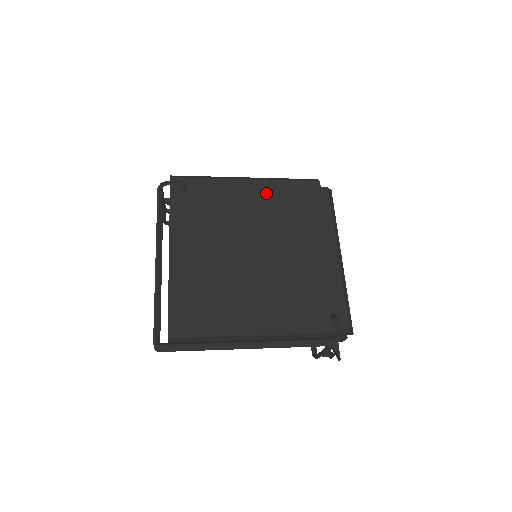
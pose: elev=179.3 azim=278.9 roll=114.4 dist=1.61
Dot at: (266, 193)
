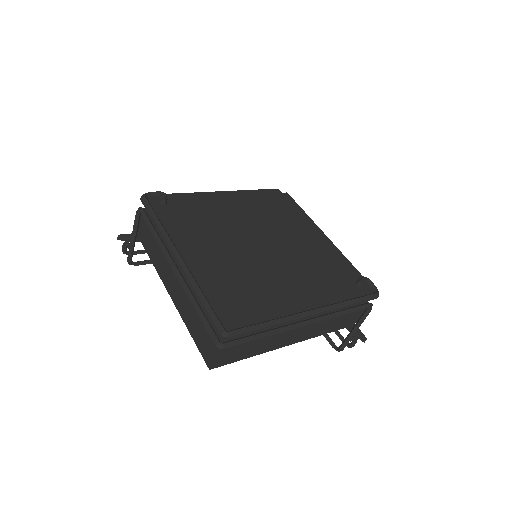
Dot at: (241, 200)
